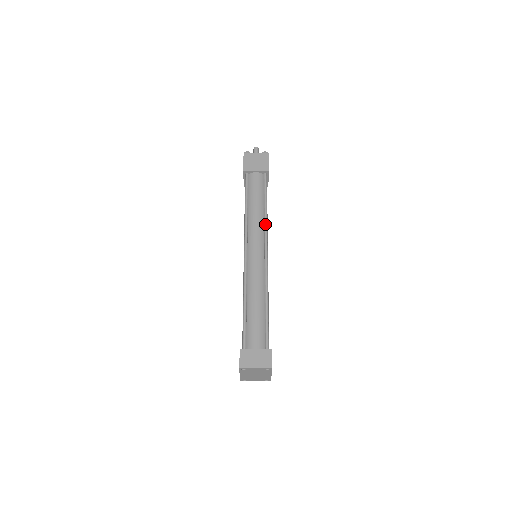
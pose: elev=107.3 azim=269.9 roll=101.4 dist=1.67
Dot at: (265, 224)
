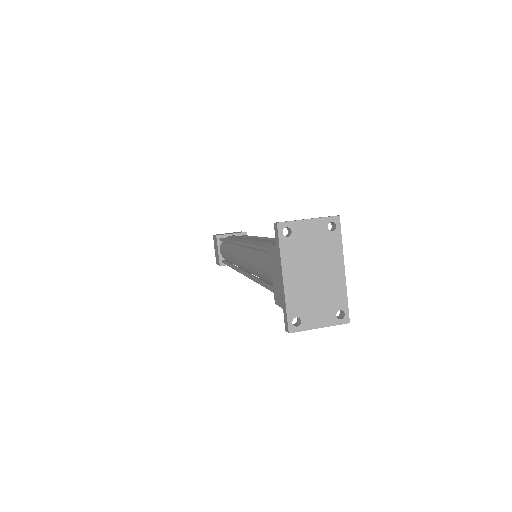
Dot at: (257, 236)
